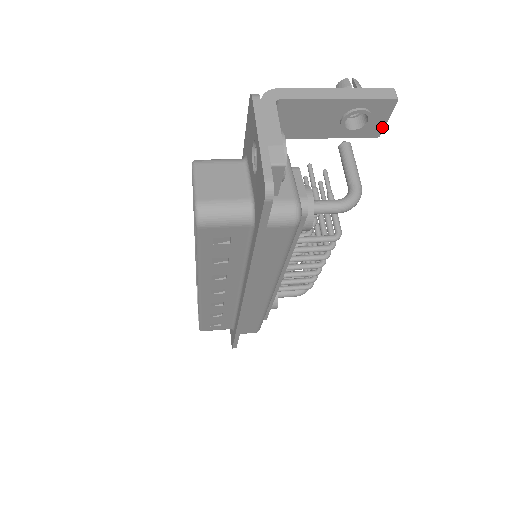
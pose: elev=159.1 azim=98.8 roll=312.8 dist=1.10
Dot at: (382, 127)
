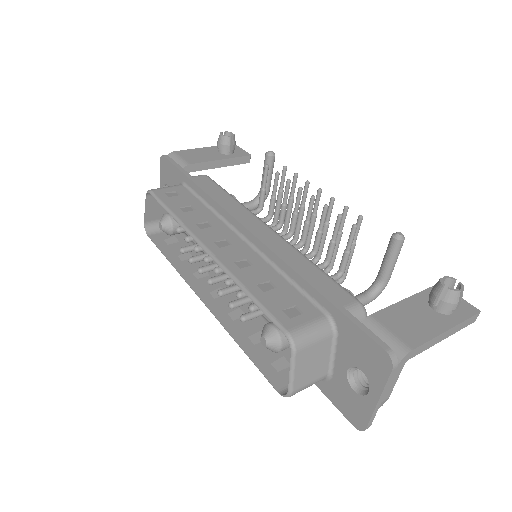
Dot at: occluded
